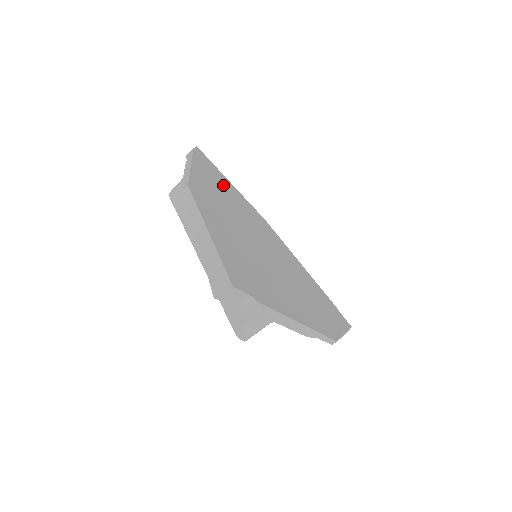
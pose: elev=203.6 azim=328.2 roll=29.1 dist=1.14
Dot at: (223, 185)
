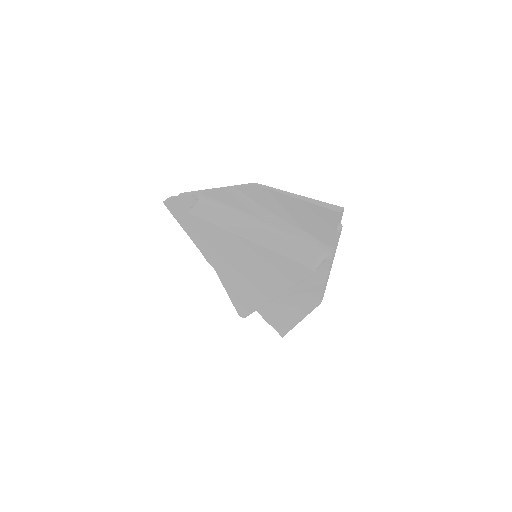
Dot at: occluded
